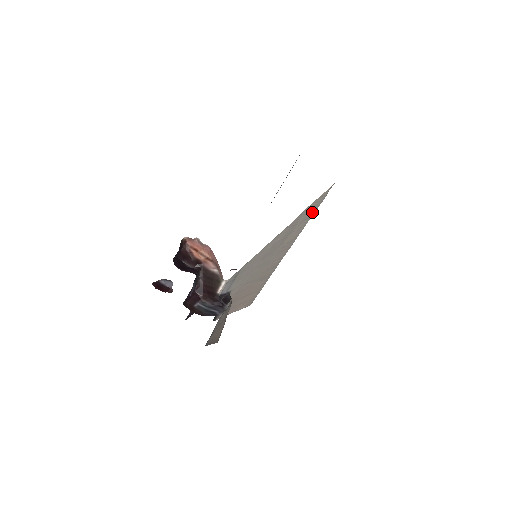
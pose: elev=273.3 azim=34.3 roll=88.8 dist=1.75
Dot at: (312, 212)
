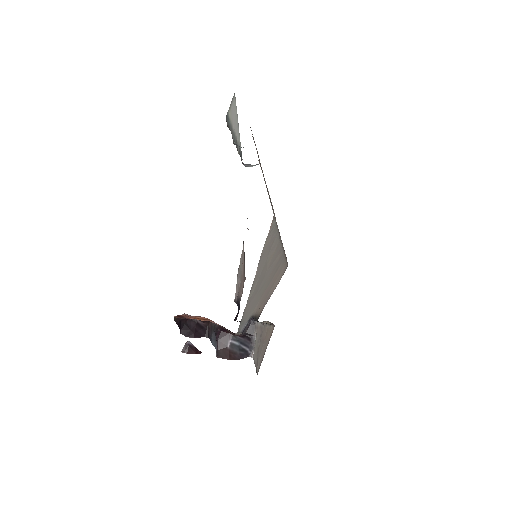
Dot at: (274, 236)
